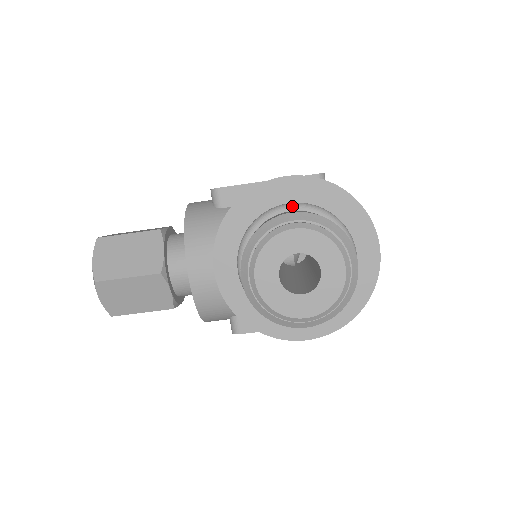
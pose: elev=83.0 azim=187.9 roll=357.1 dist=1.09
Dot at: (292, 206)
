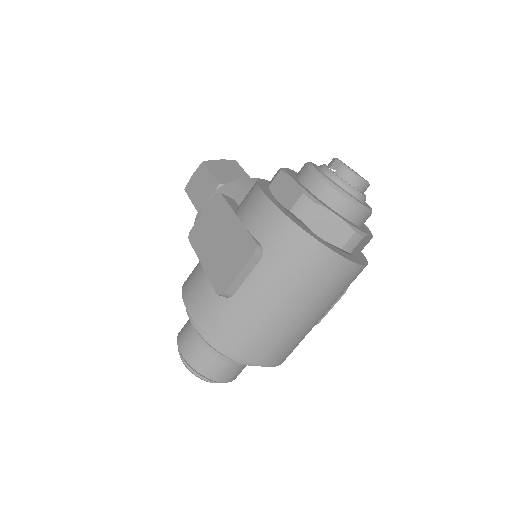
Dot at: occluded
